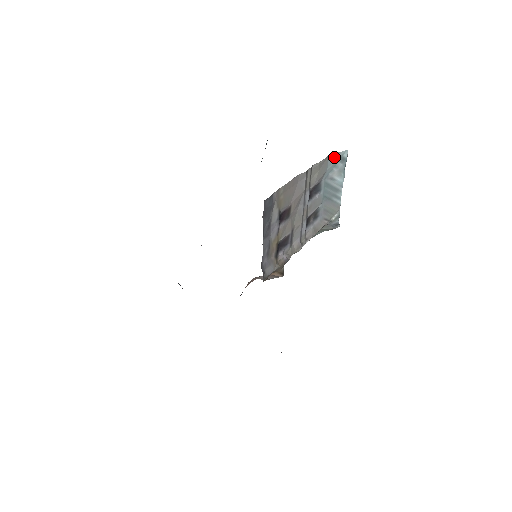
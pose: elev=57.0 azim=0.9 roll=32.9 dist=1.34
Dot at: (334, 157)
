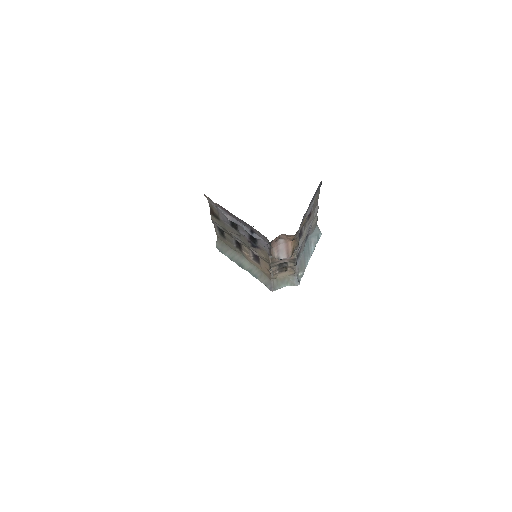
Dot at: (317, 229)
